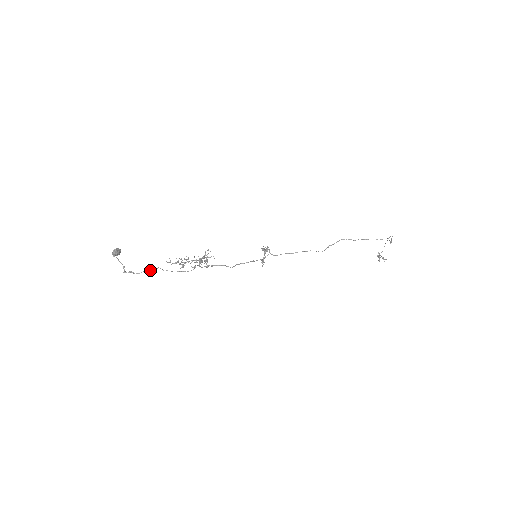
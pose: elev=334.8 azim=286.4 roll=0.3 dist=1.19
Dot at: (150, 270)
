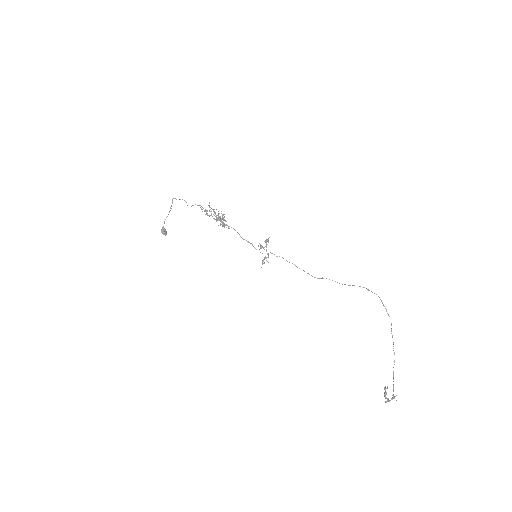
Dot at: (187, 205)
